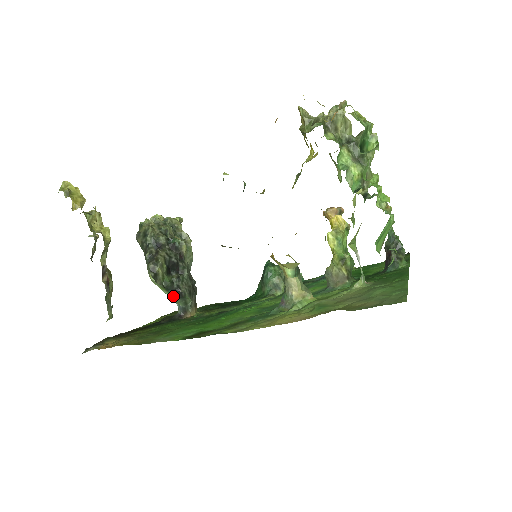
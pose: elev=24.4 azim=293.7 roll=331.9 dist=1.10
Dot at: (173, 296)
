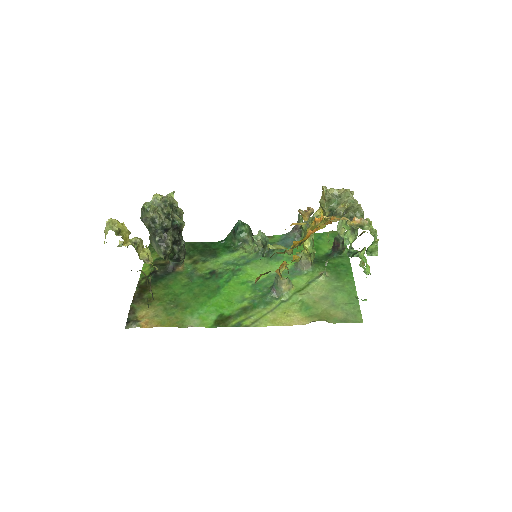
Dot at: occluded
